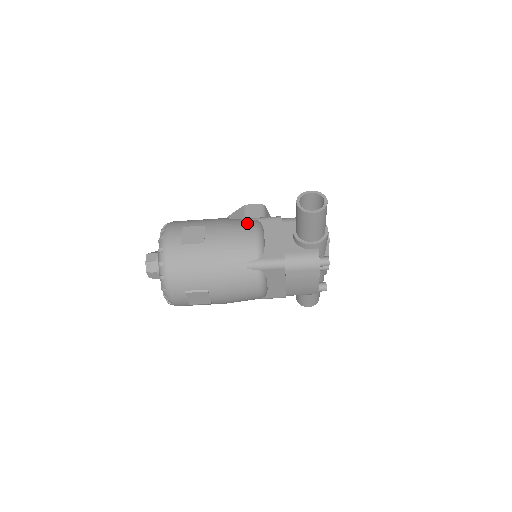
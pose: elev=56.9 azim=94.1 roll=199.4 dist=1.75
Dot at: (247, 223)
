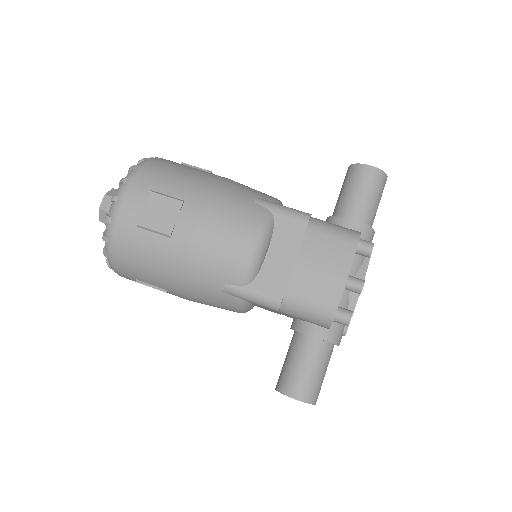
Dot at: occluded
